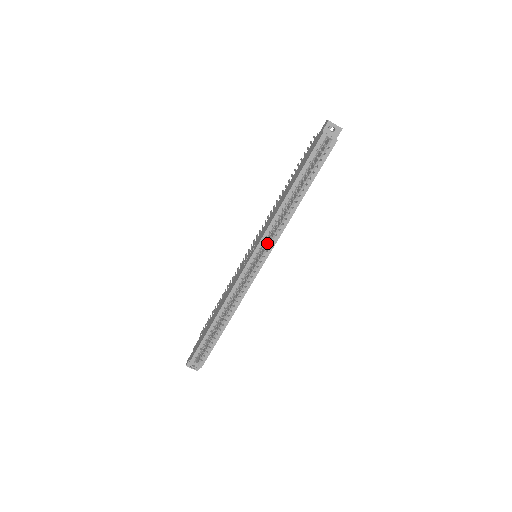
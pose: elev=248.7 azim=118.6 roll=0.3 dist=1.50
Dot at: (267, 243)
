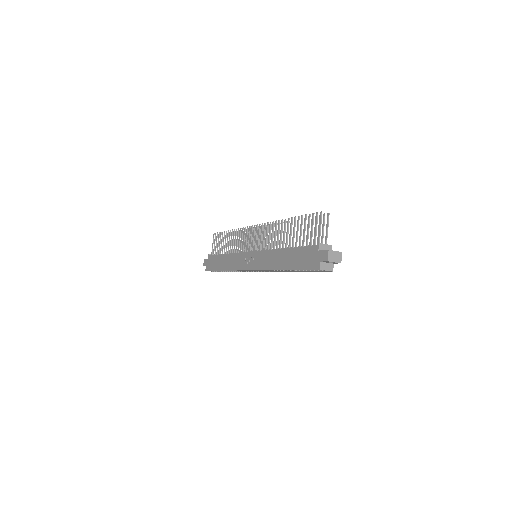
Dot at: occluded
